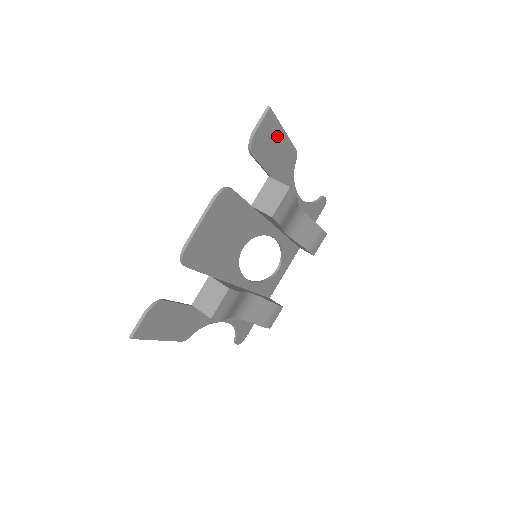
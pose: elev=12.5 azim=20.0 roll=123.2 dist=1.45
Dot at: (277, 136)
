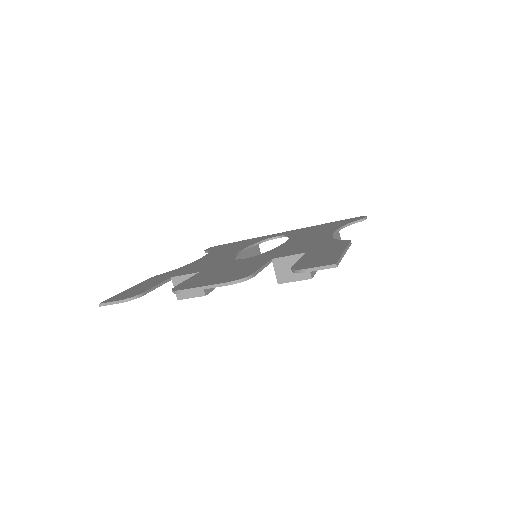
Dot at: occluded
